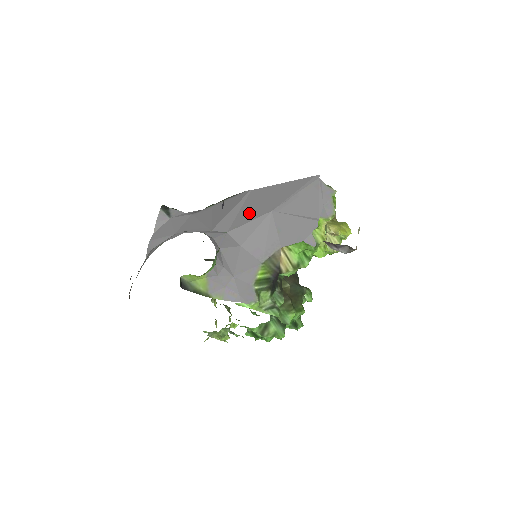
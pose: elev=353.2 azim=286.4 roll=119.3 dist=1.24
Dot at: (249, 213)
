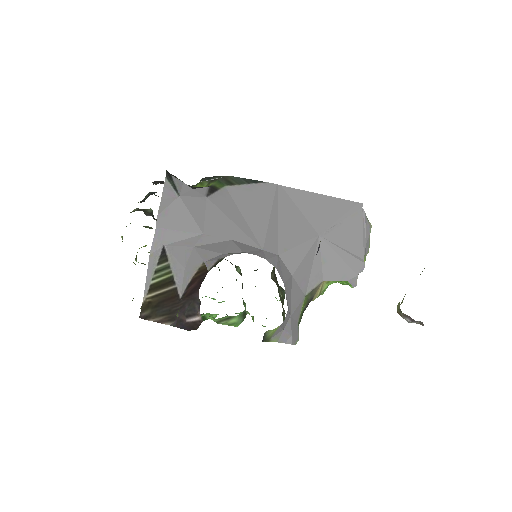
Dot at: (293, 229)
